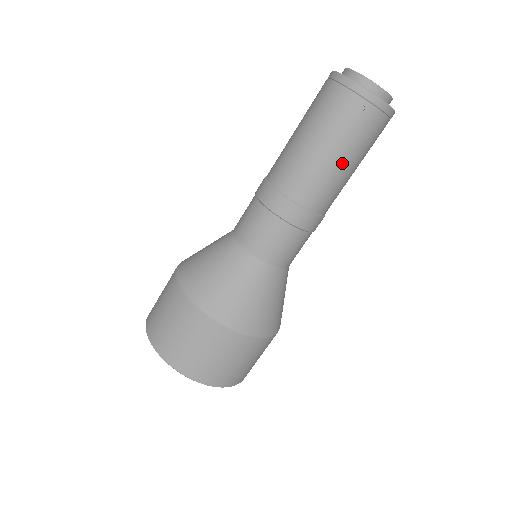
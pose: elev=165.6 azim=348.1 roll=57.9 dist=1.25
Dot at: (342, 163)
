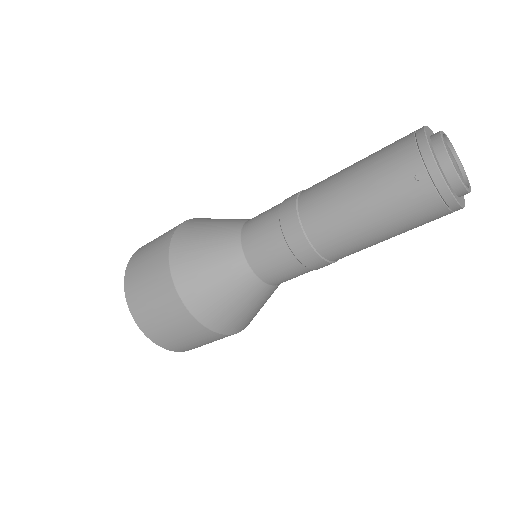
Dot at: (368, 220)
